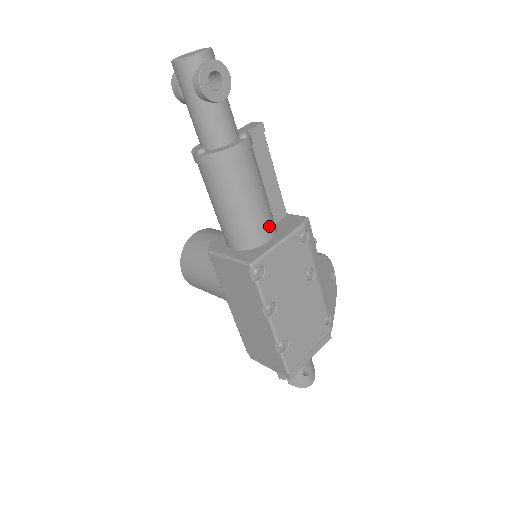
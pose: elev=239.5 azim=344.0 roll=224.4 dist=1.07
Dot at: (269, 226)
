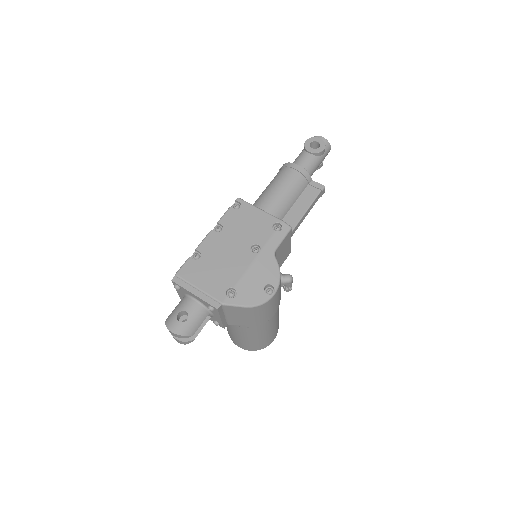
Dot at: (269, 208)
